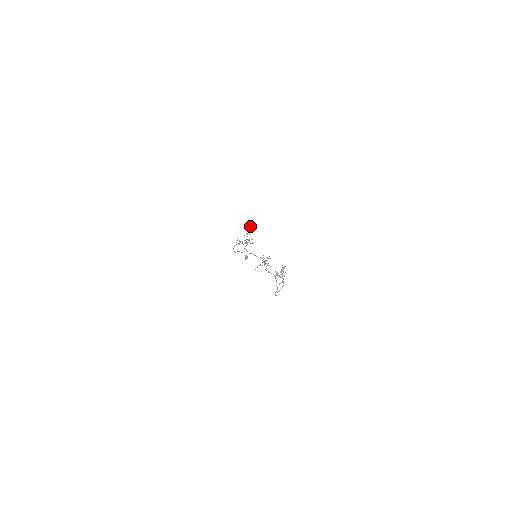
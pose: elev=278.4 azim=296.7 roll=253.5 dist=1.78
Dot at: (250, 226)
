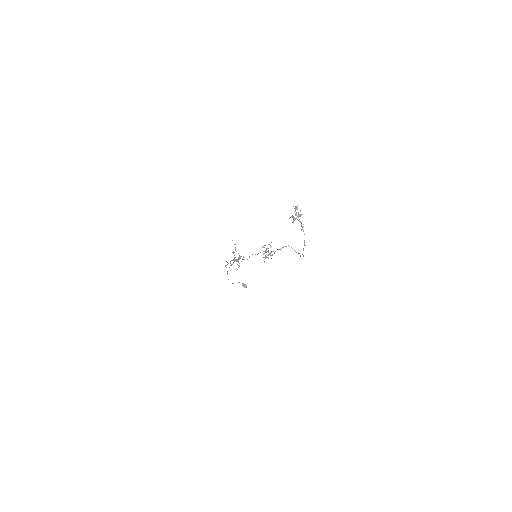
Dot at: (232, 240)
